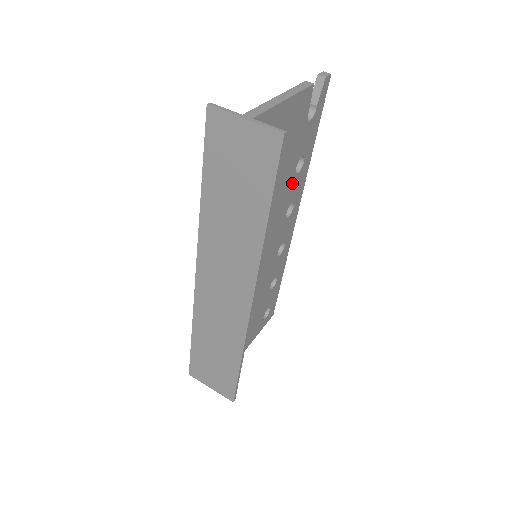
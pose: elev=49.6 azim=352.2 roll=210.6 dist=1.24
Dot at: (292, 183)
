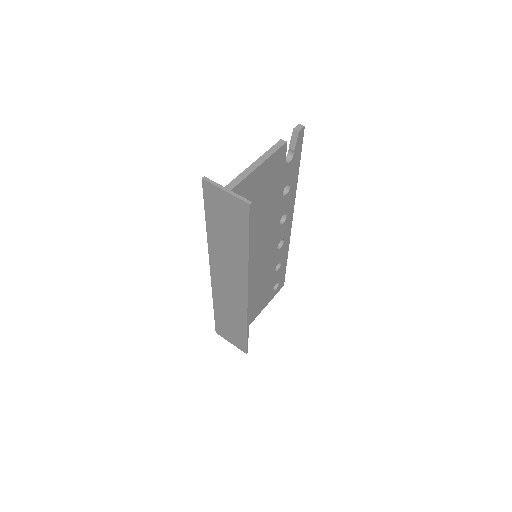
Dot at: (281, 203)
